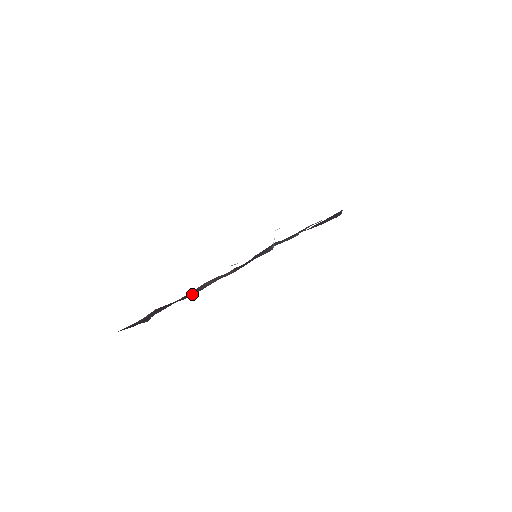
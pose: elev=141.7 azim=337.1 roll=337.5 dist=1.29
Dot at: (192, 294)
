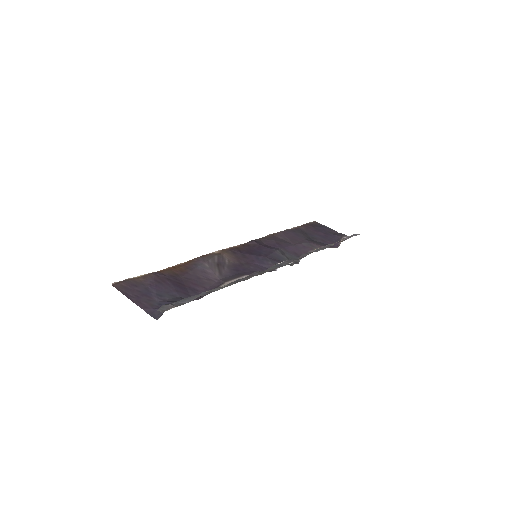
Dot at: (193, 288)
